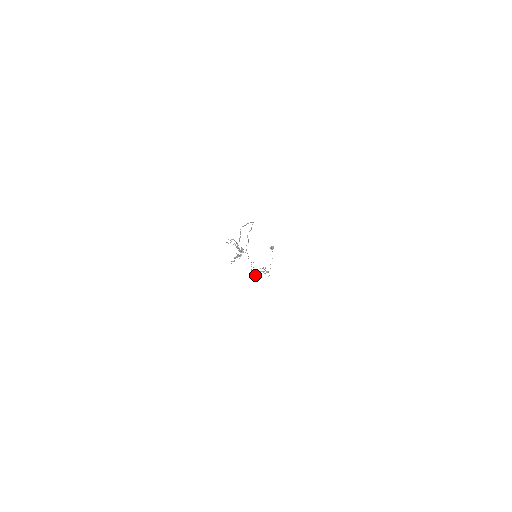
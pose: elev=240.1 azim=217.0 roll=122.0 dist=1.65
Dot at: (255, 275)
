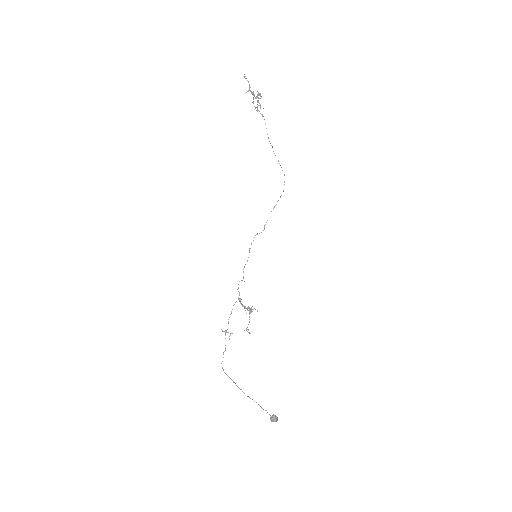
Dot at: (229, 339)
